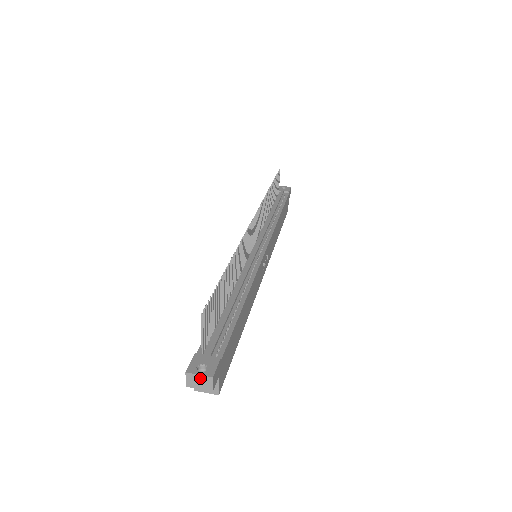
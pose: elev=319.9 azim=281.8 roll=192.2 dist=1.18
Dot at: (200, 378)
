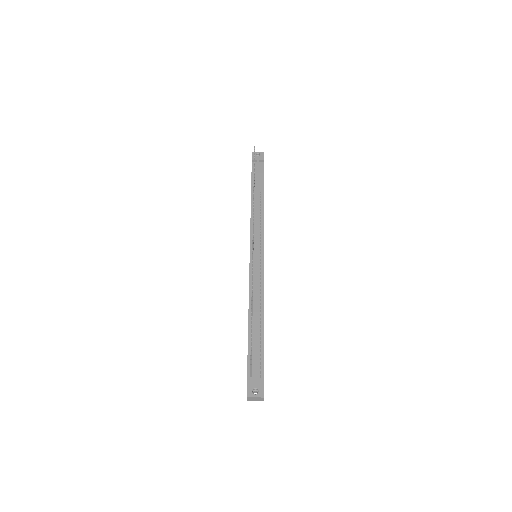
Dot at: (256, 398)
